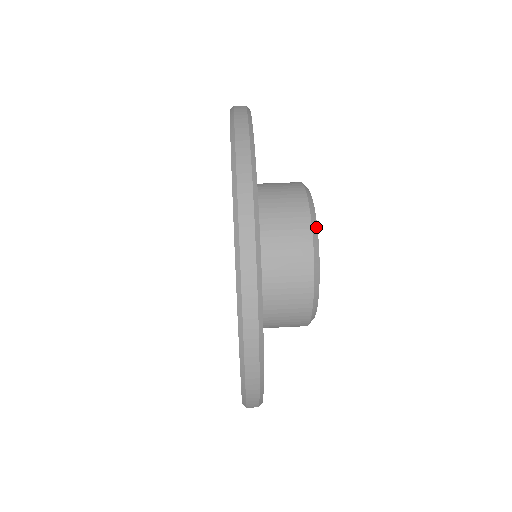
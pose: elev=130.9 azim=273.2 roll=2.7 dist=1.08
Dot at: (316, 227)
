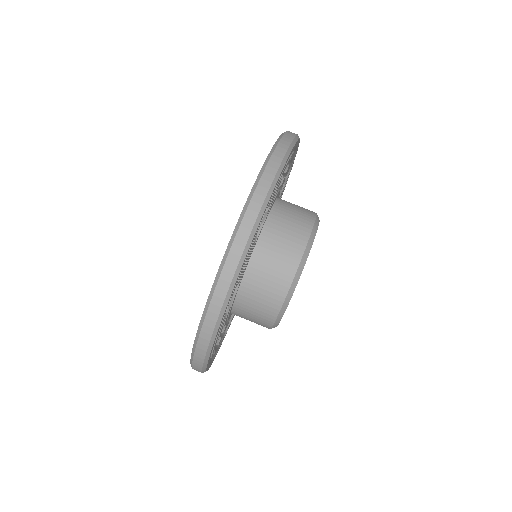
Dot at: (314, 236)
